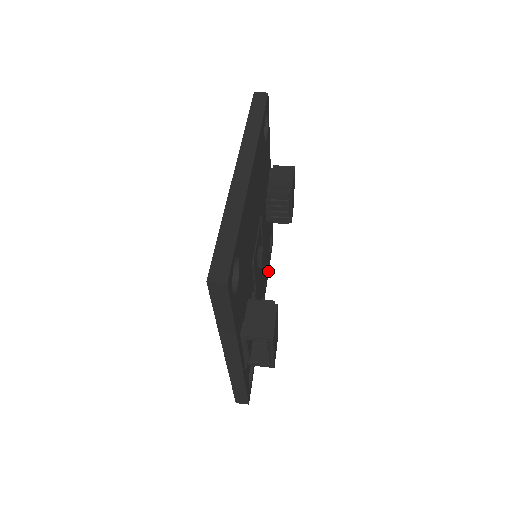
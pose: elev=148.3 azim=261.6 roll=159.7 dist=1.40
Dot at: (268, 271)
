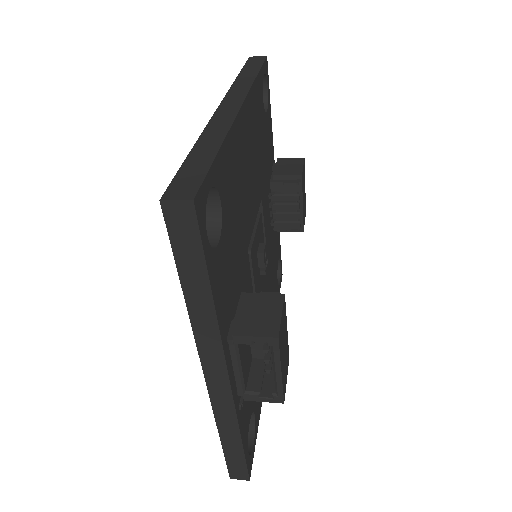
Dot at: occluded
